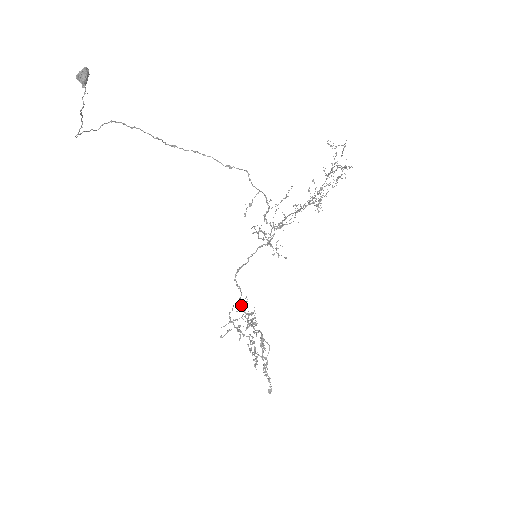
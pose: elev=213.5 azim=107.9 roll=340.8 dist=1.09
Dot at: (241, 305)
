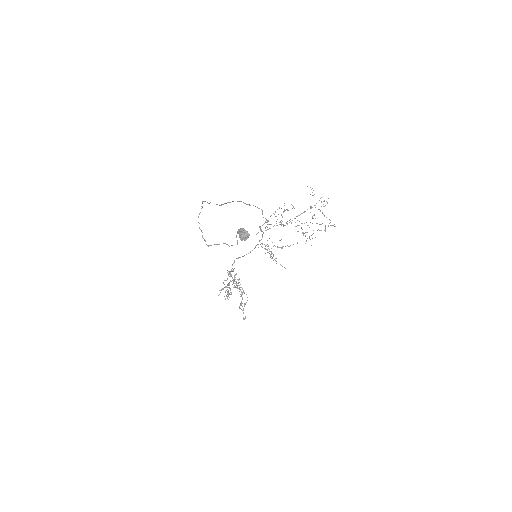
Dot at: (230, 273)
